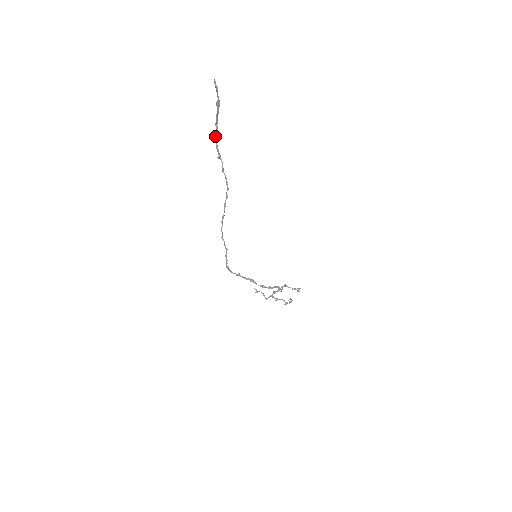
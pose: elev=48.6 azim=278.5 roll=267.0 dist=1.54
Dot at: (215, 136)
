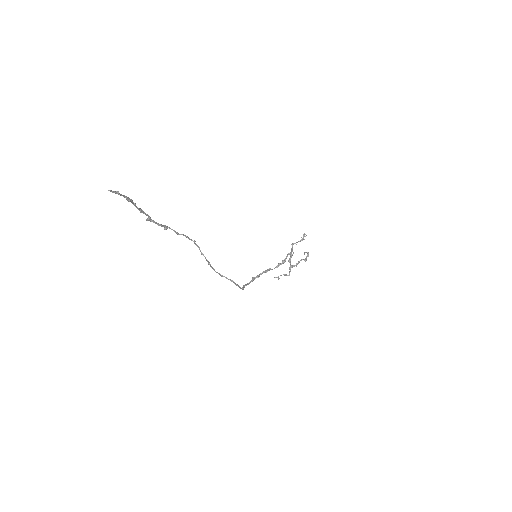
Dot at: (148, 219)
